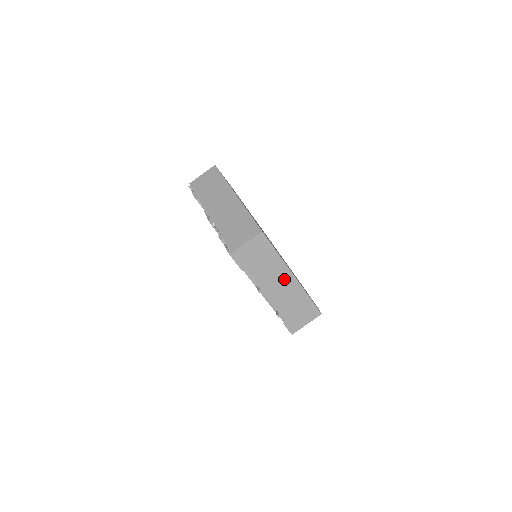
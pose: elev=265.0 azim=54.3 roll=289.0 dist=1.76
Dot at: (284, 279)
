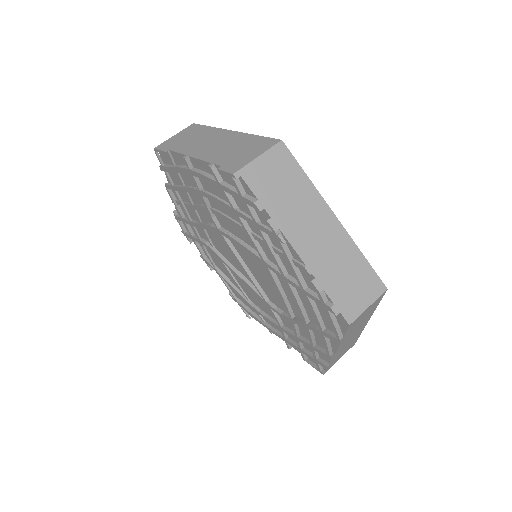
Dot at: (219, 138)
